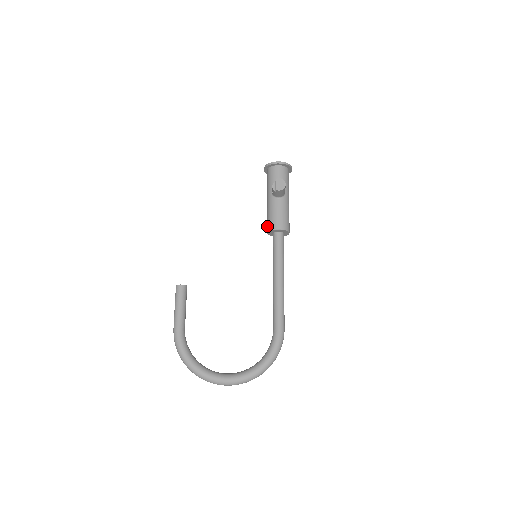
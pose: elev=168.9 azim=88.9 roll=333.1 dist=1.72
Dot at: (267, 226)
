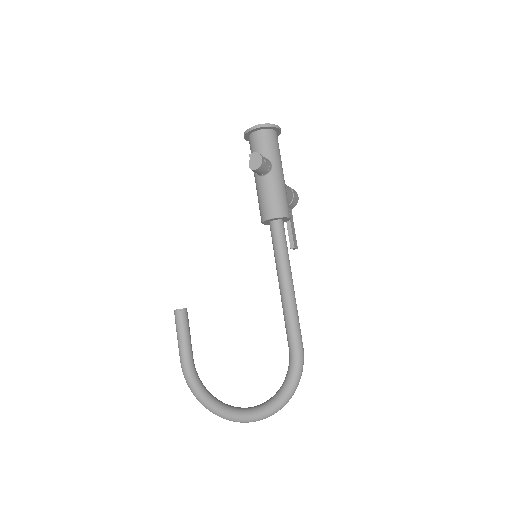
Dot at: (260, 215)
